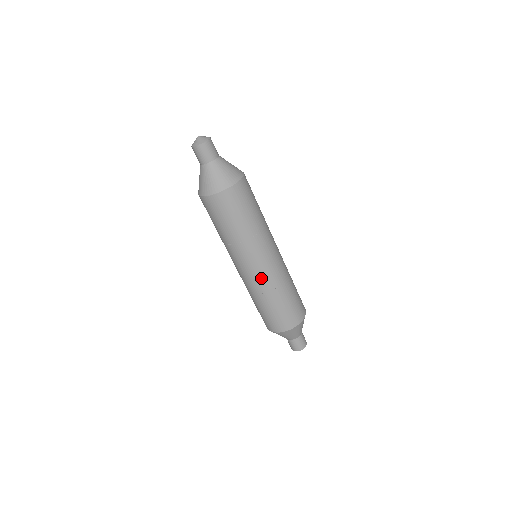
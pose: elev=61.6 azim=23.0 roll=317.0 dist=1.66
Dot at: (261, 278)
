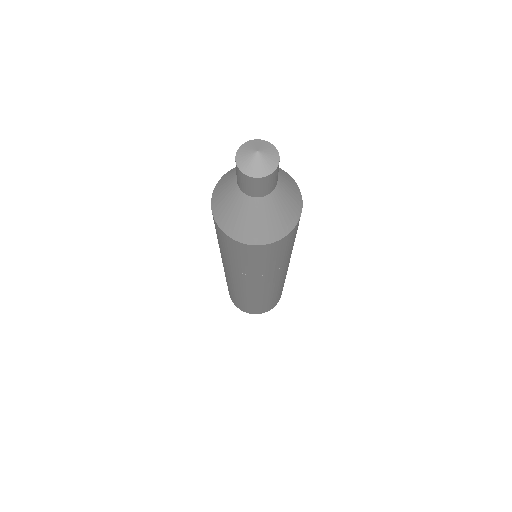
Dot at: (253, 293)
